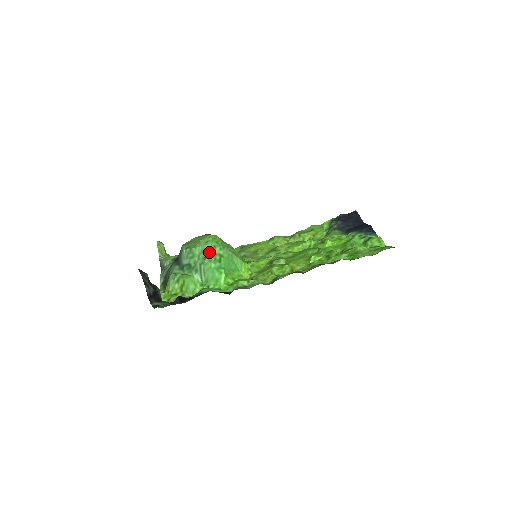
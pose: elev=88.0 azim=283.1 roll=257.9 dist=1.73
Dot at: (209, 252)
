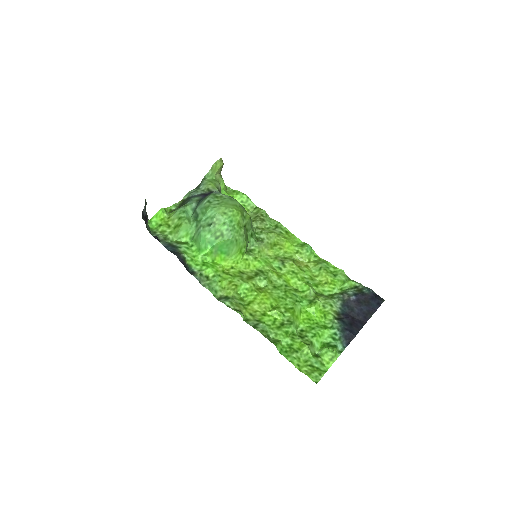
Dot at: (216, 224)
